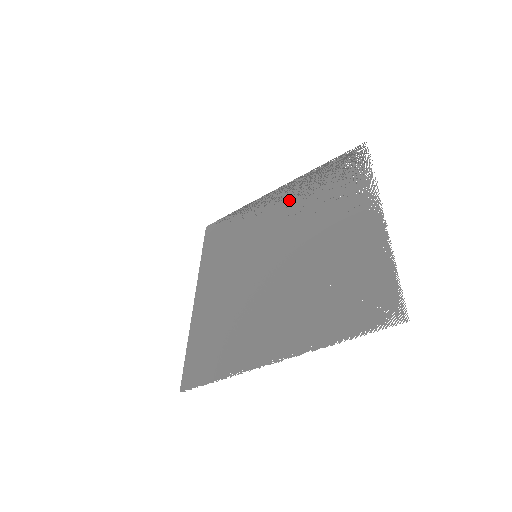
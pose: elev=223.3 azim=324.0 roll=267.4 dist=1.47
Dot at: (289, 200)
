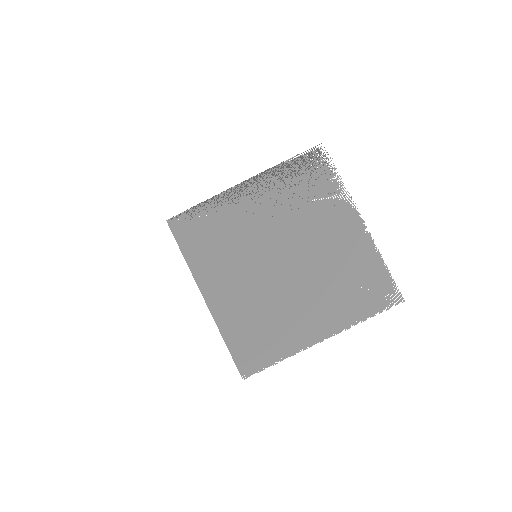
Dot at: (265, 198)
